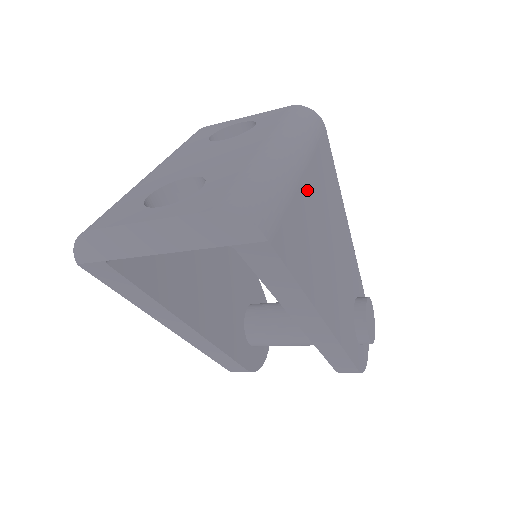
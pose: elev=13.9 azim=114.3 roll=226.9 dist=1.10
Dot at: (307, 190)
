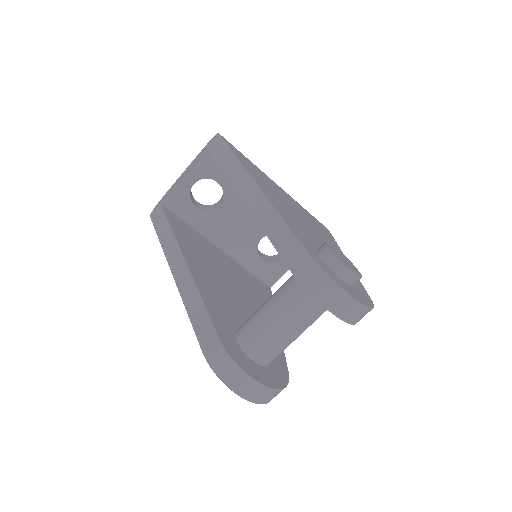
Dot at: (275, 185)
